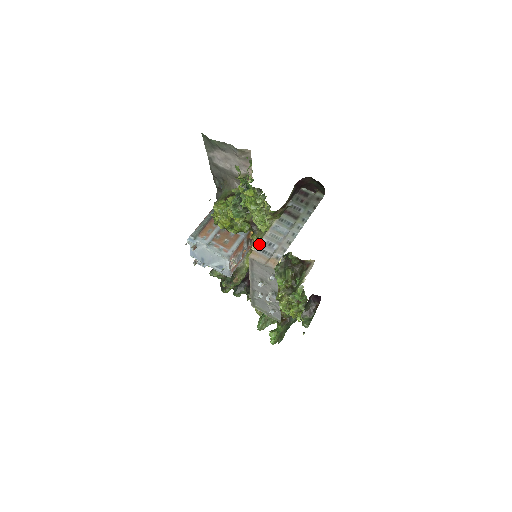
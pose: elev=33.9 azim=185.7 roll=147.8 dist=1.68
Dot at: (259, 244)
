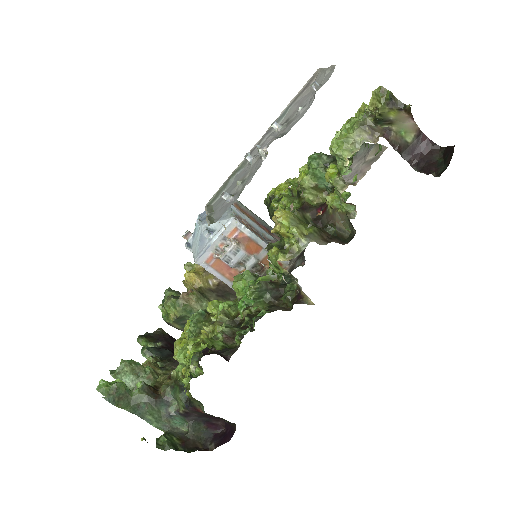
Dot at: occluded
